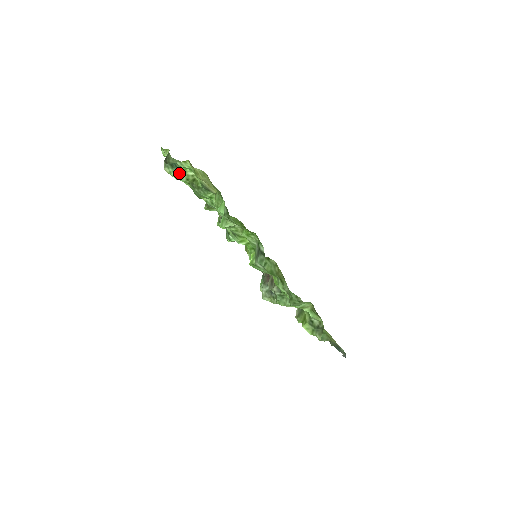
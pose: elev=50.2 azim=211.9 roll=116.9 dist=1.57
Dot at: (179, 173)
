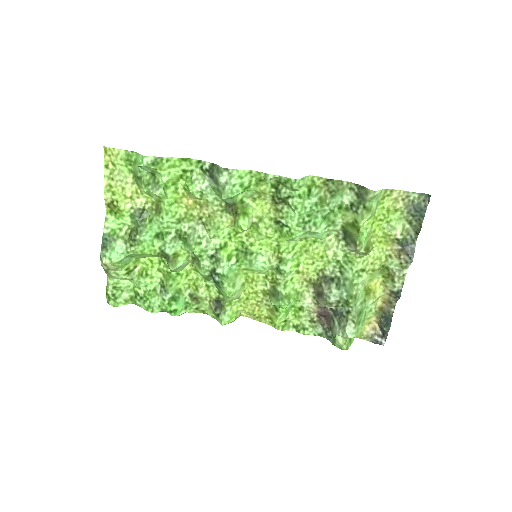
Dot at: (114, 245)
